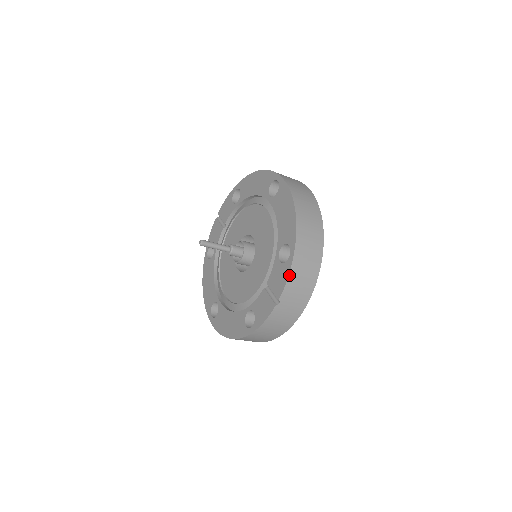
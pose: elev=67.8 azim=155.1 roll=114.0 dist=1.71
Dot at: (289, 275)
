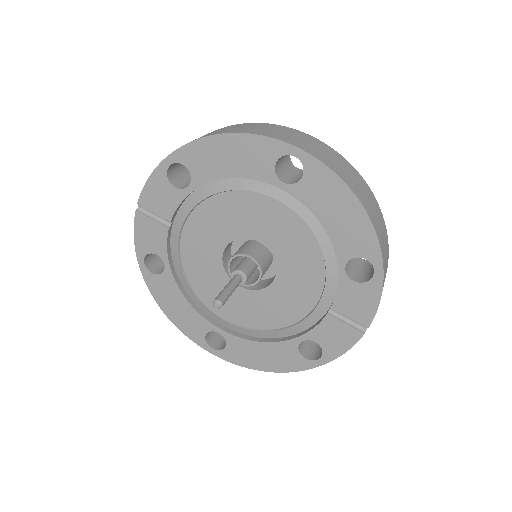
Dot at: occluded
